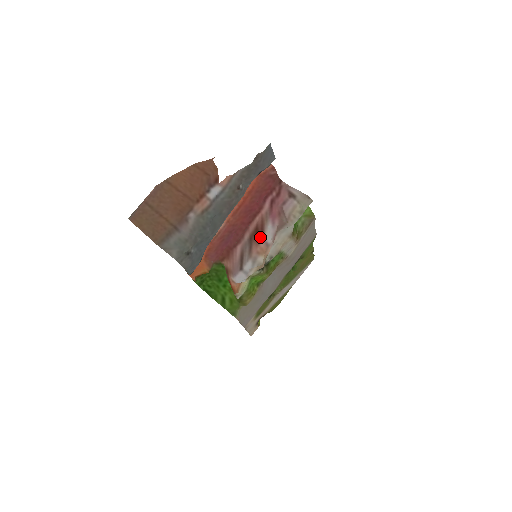
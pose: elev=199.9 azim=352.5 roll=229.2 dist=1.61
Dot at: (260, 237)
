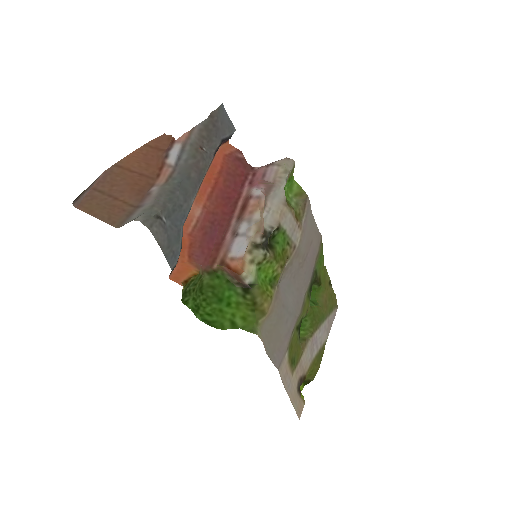
Dot at: (247, 200)
